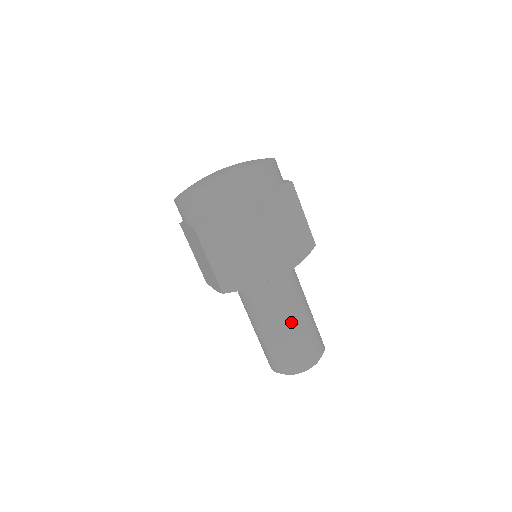
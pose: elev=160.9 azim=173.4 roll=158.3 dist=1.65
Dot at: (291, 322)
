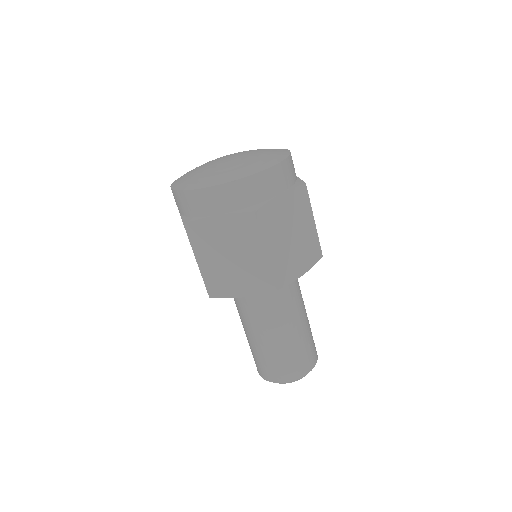
Dot at: (282, 334)
